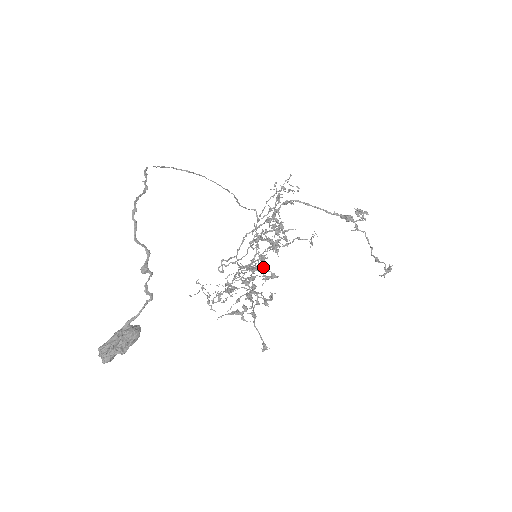
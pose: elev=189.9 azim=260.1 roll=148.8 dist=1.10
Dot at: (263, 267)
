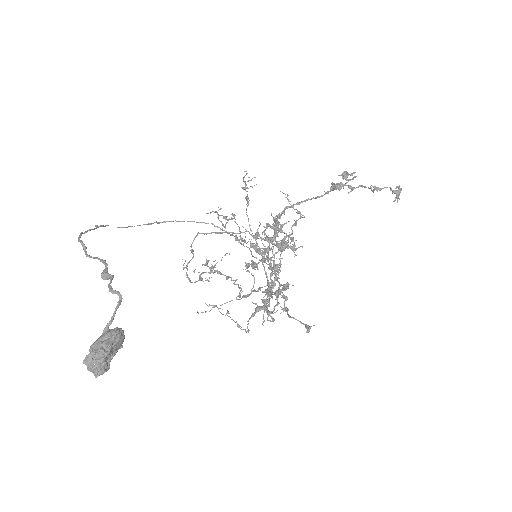
Dot at: occluded
